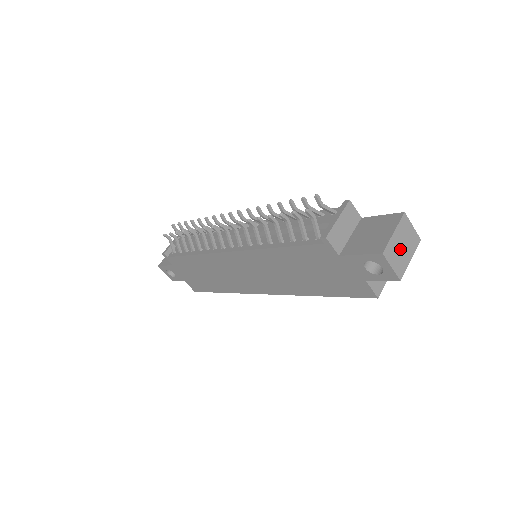
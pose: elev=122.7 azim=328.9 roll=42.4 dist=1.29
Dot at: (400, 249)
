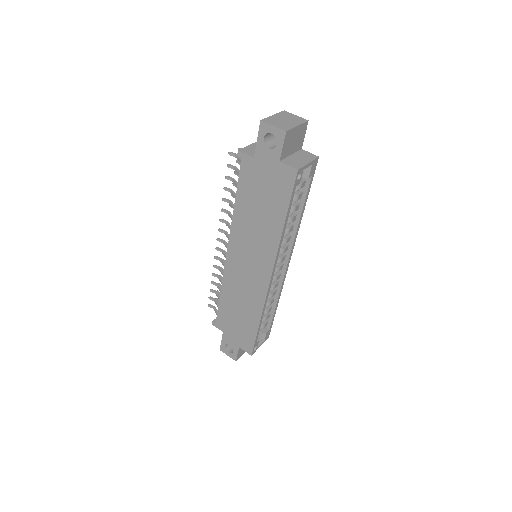
Dot at: (282, 121)
